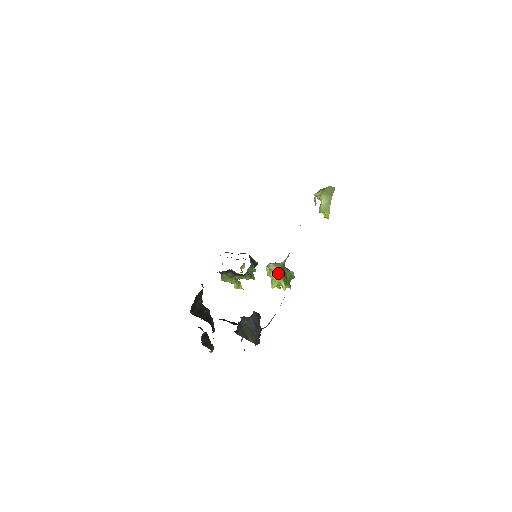
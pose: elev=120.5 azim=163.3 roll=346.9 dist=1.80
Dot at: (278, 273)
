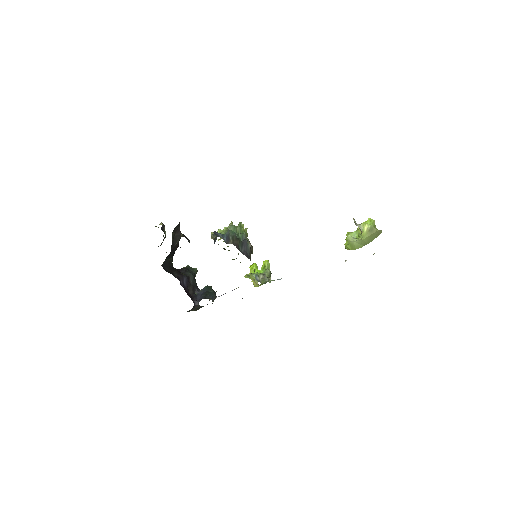
Dot at: (258, 286)
